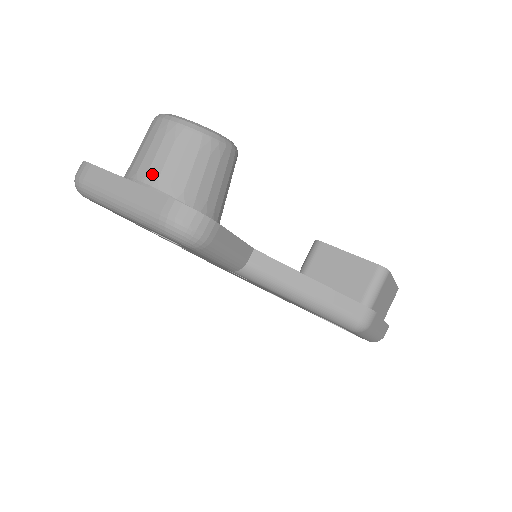
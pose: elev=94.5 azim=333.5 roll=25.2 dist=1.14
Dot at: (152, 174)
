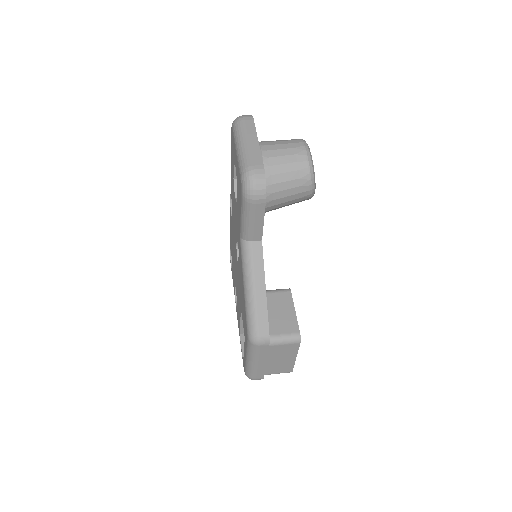
Dot at: (269, 153)
